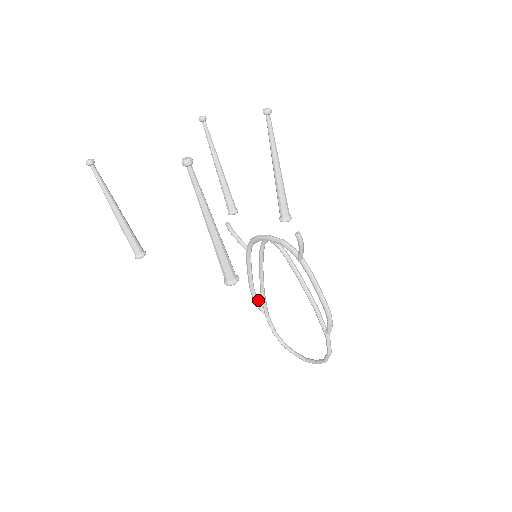
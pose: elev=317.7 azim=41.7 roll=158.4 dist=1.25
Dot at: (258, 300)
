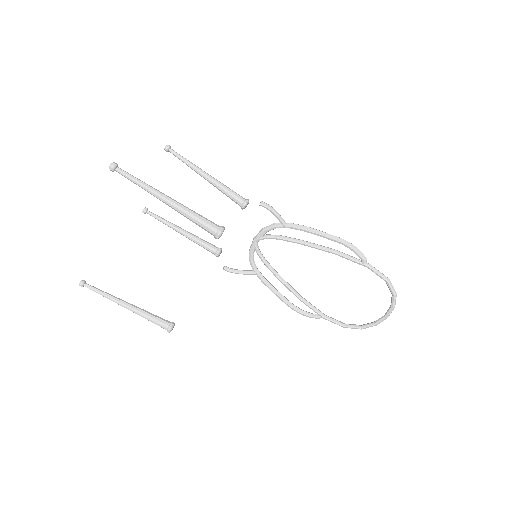
Dot at: (306, 312)
